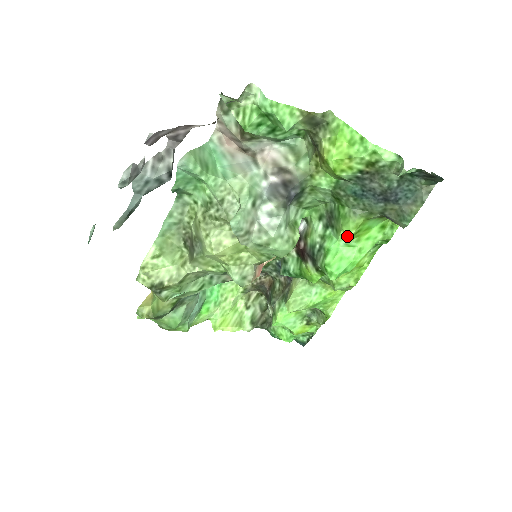
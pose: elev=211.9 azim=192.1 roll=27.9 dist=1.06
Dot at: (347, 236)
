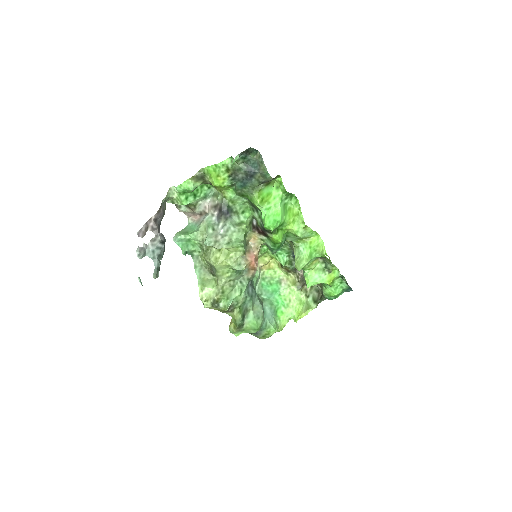
Dot at: (259, 205)
